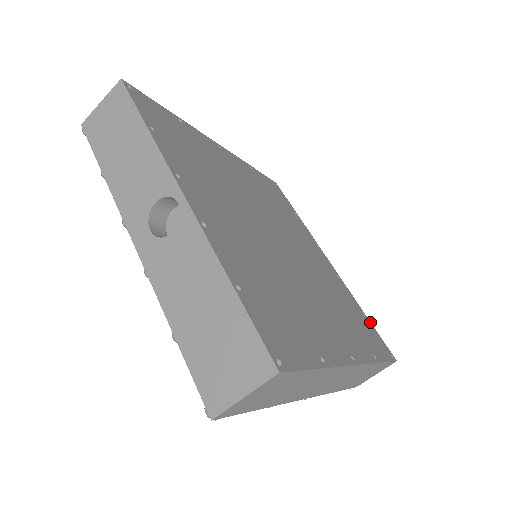
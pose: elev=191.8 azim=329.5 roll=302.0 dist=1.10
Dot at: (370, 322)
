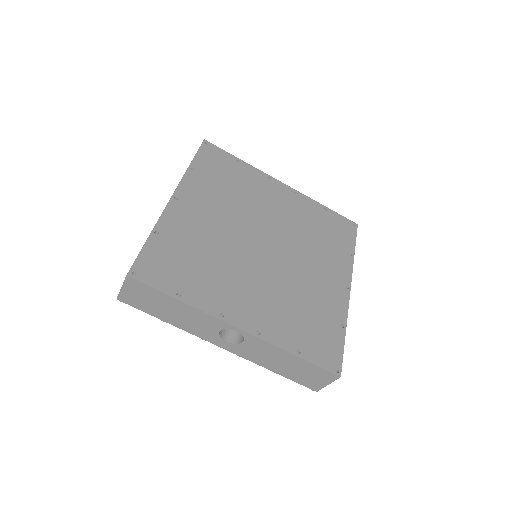
Dot at: (331, 211)
